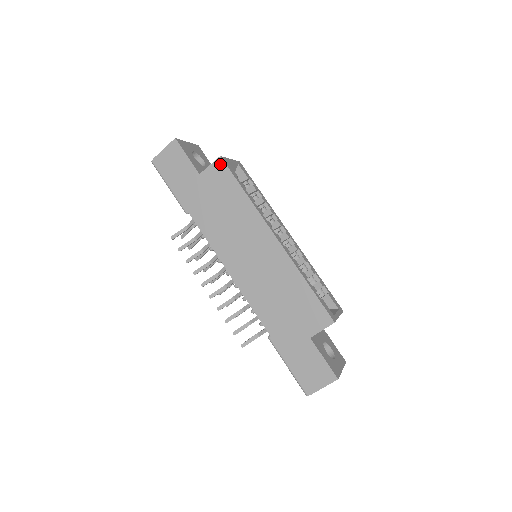
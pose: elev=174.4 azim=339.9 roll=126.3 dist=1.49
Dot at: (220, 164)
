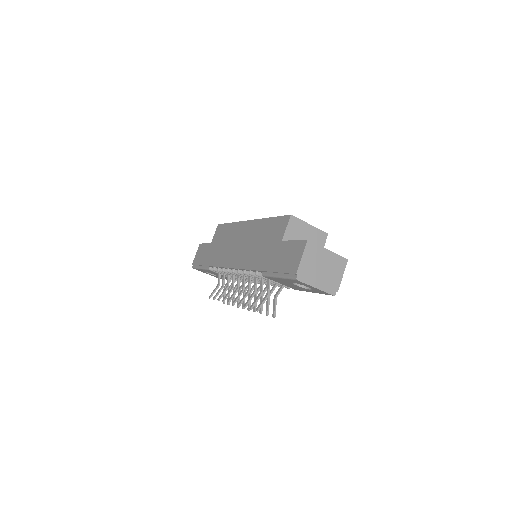
Dot at: (218, 227)
